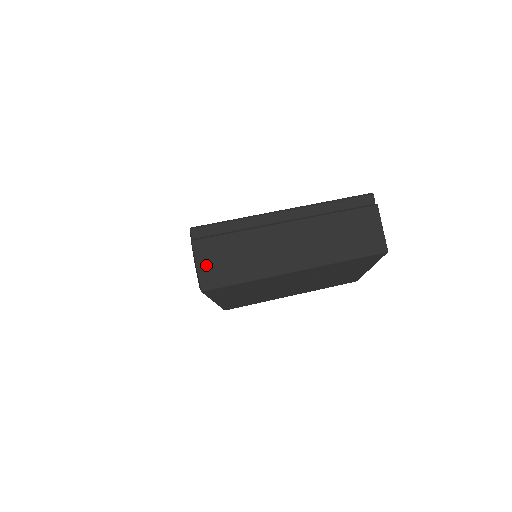
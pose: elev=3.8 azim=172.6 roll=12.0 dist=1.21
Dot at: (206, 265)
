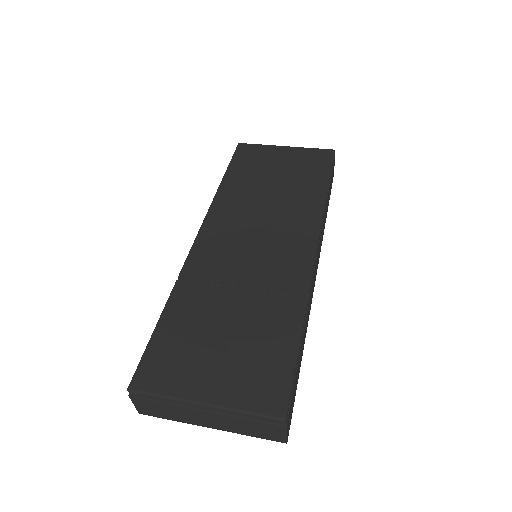
Dot at: (141, 407)
